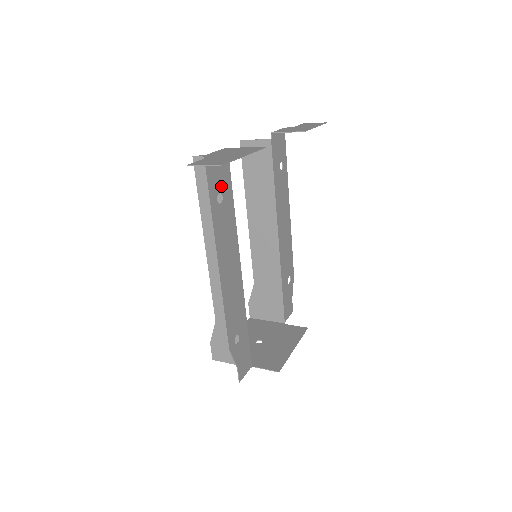
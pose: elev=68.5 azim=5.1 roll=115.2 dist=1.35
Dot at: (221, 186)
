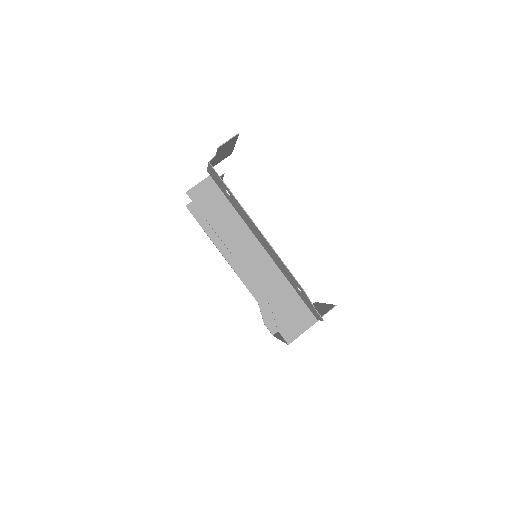
Dot at: (223, 187)
